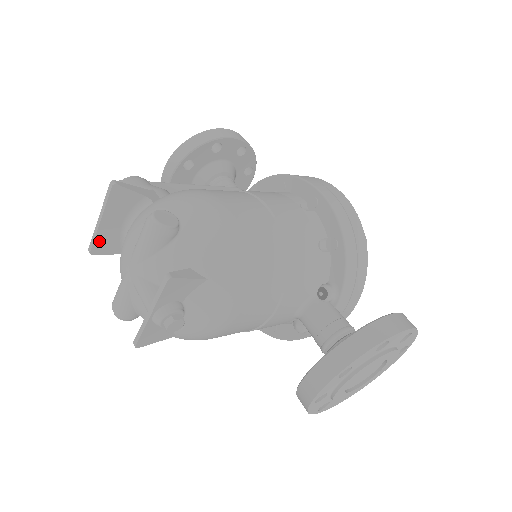
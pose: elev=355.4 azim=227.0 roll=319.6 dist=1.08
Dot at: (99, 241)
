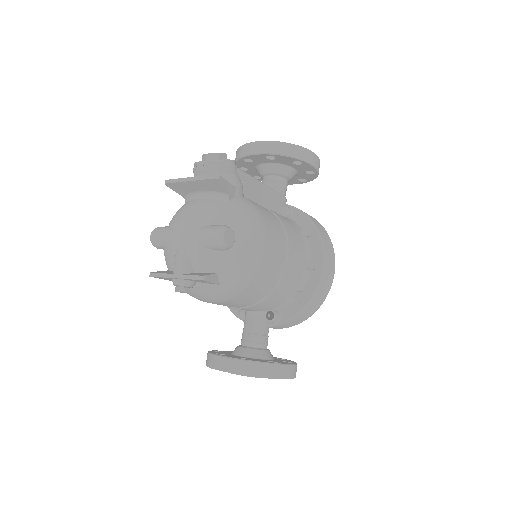
Dot at: (177, 185)
